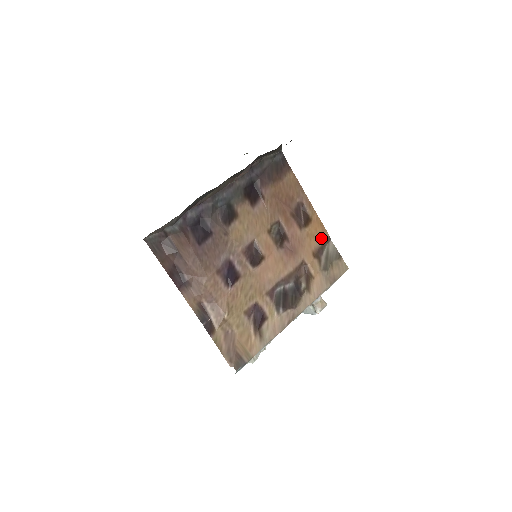
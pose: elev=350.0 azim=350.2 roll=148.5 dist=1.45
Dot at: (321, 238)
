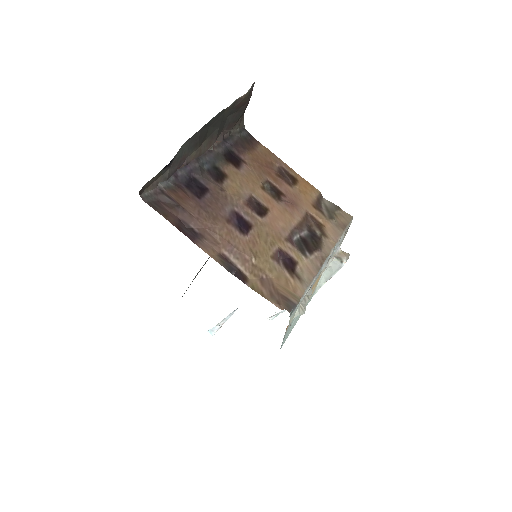
Dot at: (314, 194)
